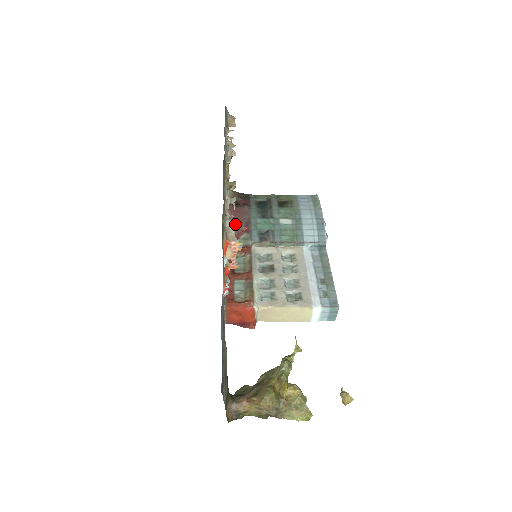
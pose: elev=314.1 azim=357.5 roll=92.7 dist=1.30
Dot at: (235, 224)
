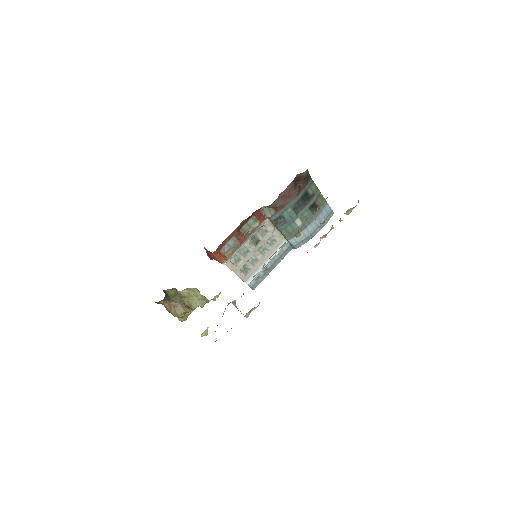
Dot at: (277, 201)
